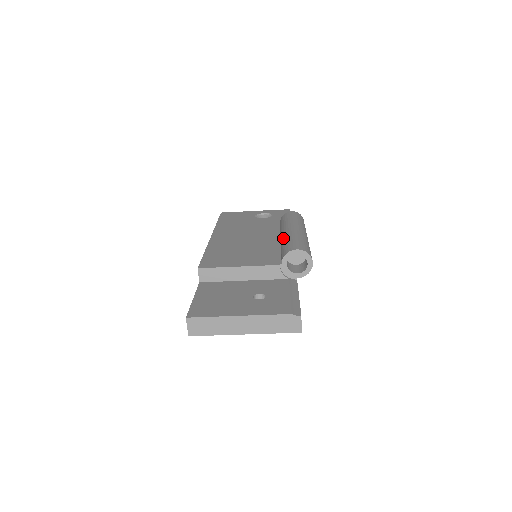
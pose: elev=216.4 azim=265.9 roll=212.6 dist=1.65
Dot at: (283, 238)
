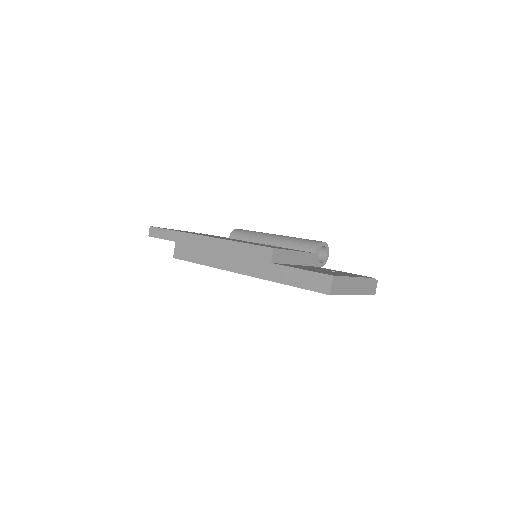
Dot at: (282, 240)
